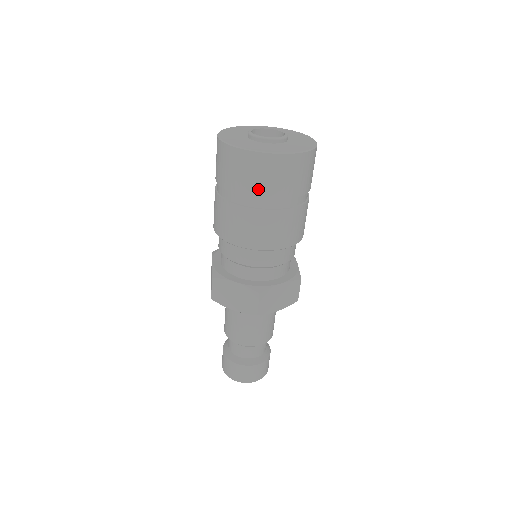
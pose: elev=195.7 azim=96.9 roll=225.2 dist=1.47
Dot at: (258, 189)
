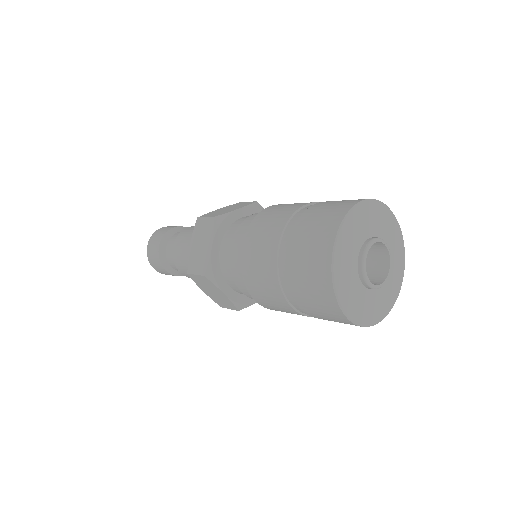
Dot at: (319, 317)
